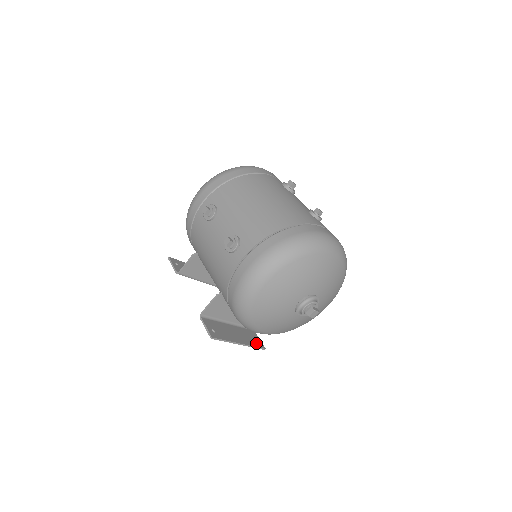
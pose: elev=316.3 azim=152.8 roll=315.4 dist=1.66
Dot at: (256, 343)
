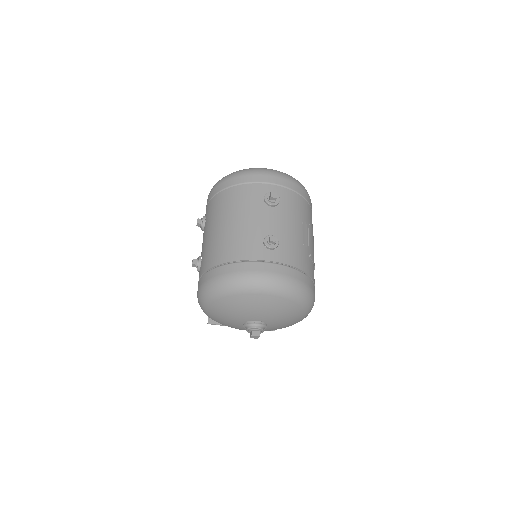
Dot at: occluded
